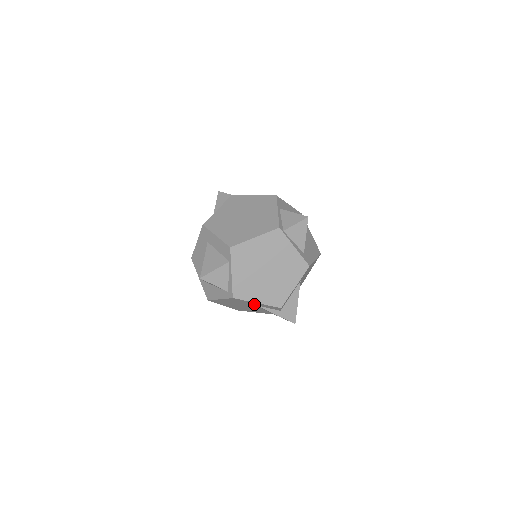
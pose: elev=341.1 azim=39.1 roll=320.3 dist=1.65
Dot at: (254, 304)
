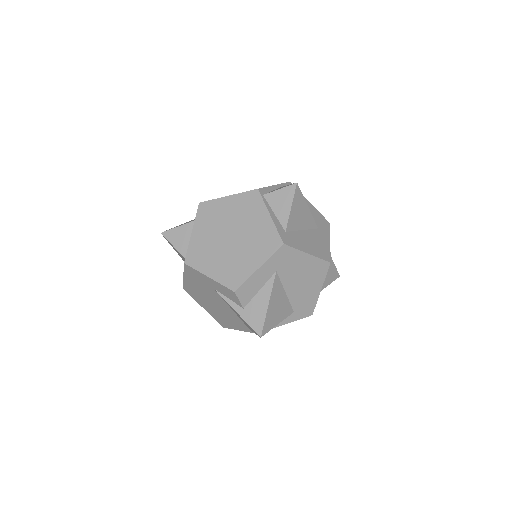
Dot at: (211, 285)
